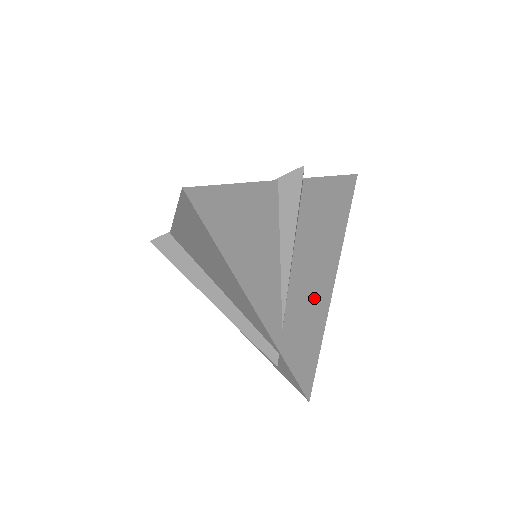
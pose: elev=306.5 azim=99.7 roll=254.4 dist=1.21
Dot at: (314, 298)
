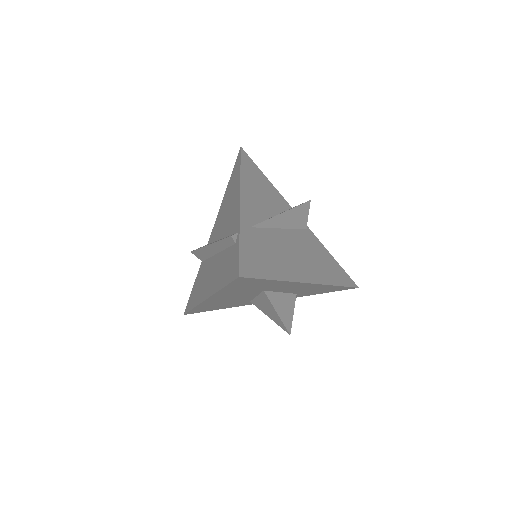
Dot at: (286, 260)
